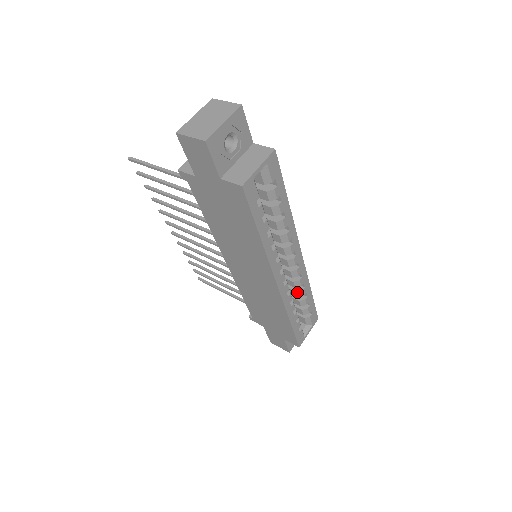
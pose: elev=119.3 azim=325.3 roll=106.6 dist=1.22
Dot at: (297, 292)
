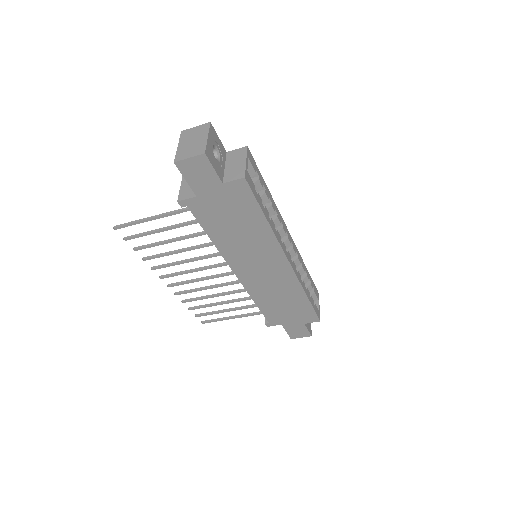
Dot at: (299, 271)
